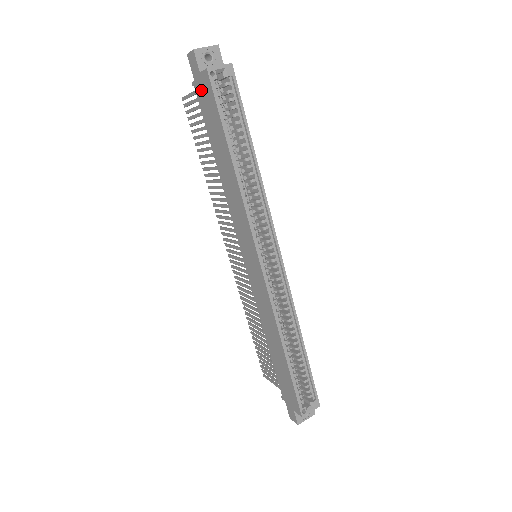
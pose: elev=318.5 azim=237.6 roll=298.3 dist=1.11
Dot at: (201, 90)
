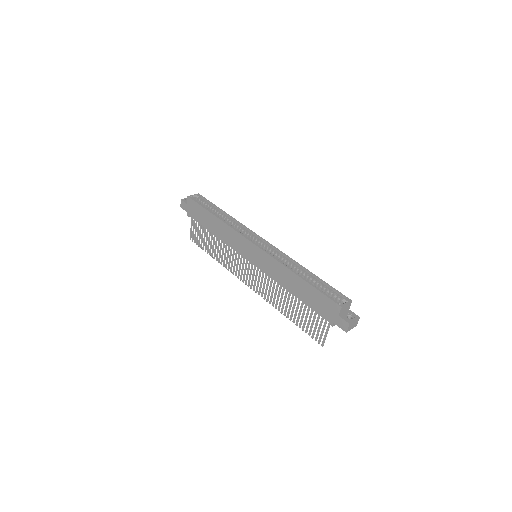
Dot at: (191, 211)
